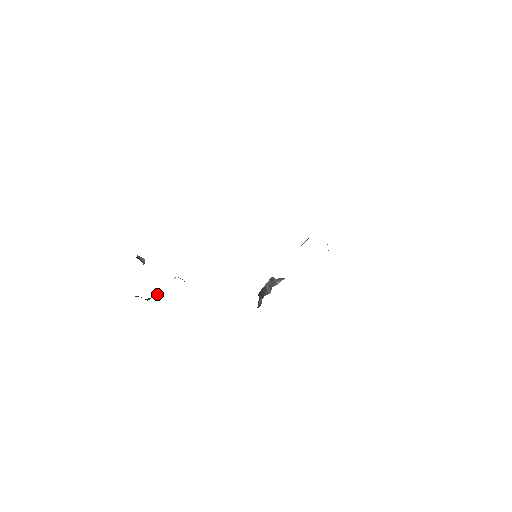
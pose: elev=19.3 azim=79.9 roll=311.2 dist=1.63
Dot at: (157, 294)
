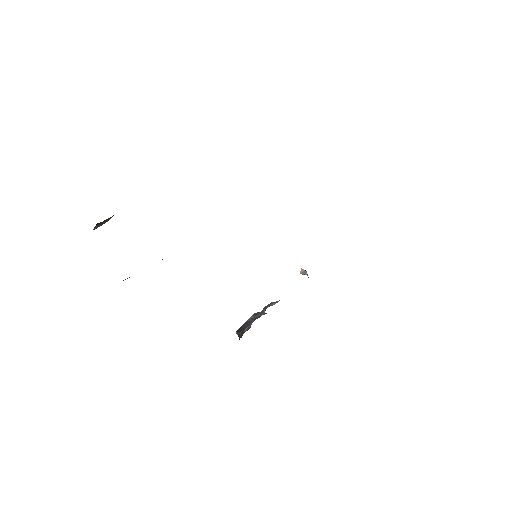
Dot at: occluded
